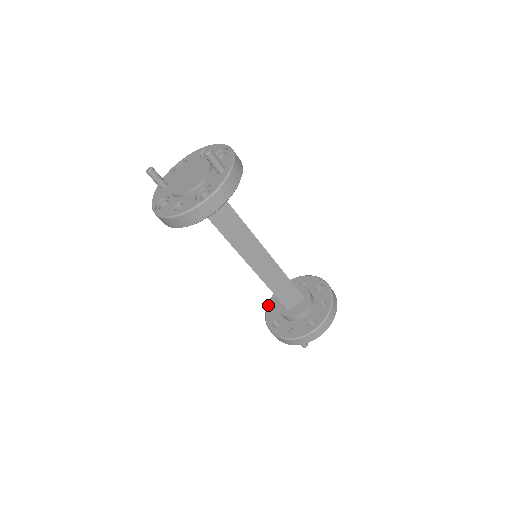
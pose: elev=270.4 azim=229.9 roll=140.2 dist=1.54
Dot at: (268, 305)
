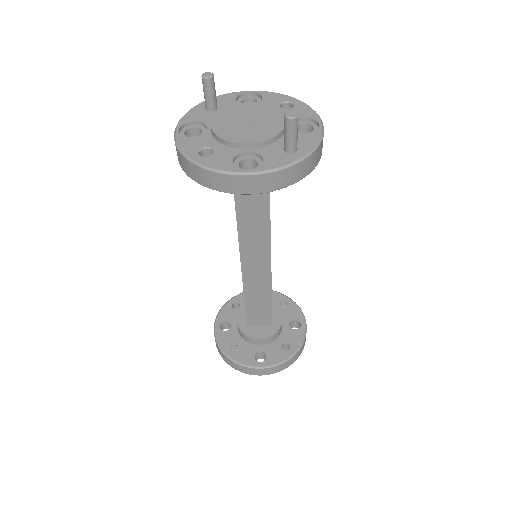
Dot at: (232, 299)
